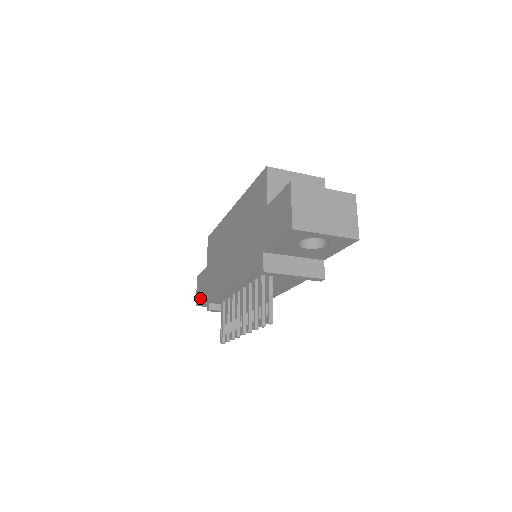
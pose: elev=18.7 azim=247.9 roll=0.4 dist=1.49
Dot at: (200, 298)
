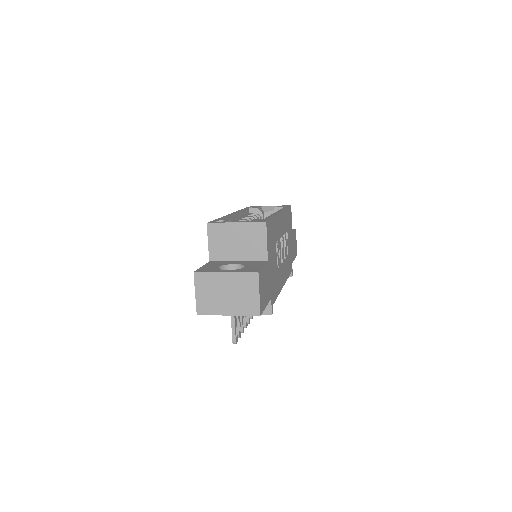
Dot at: occluded
